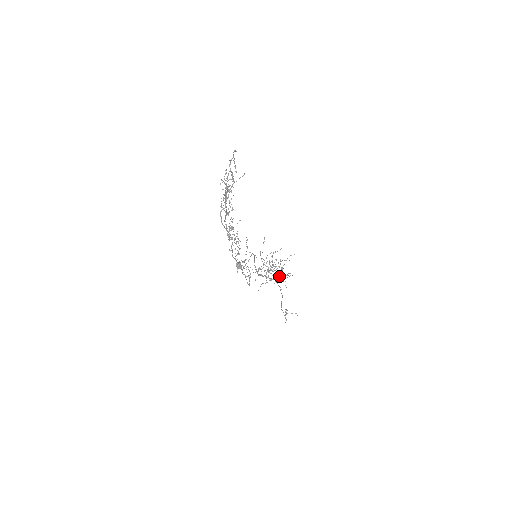
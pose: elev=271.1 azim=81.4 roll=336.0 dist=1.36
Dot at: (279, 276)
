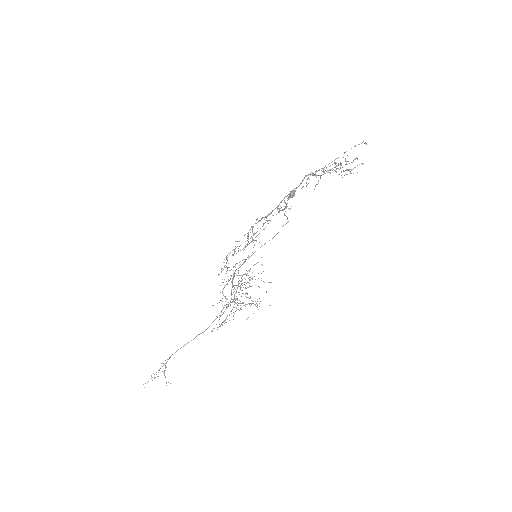
Dot at: (219, 319)
